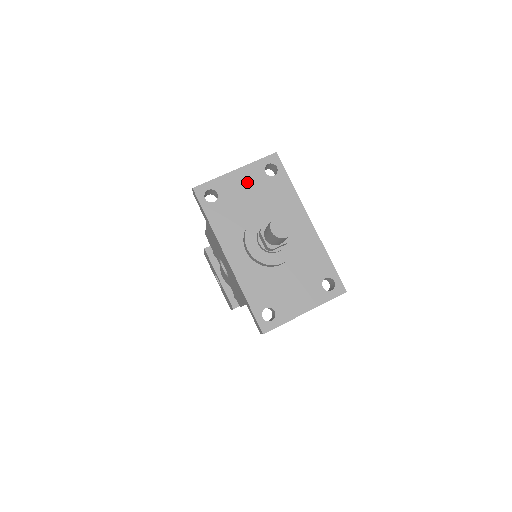
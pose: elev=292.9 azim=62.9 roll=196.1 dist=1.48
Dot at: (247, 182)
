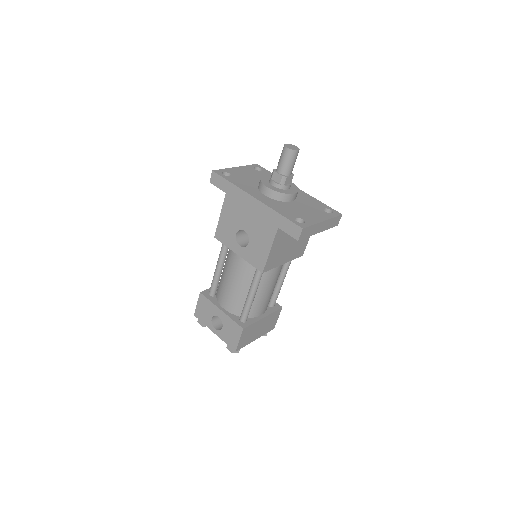
Dot at: (246, 172)
